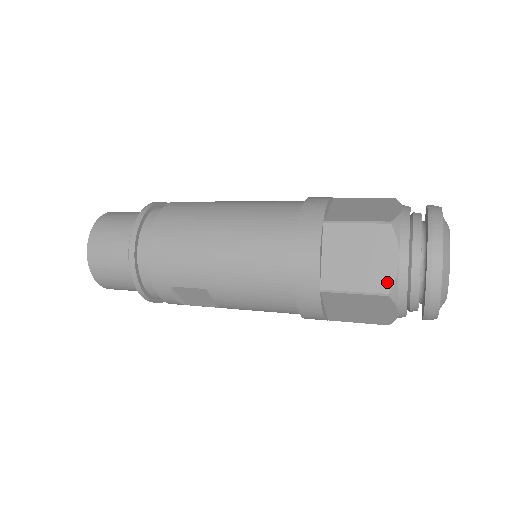
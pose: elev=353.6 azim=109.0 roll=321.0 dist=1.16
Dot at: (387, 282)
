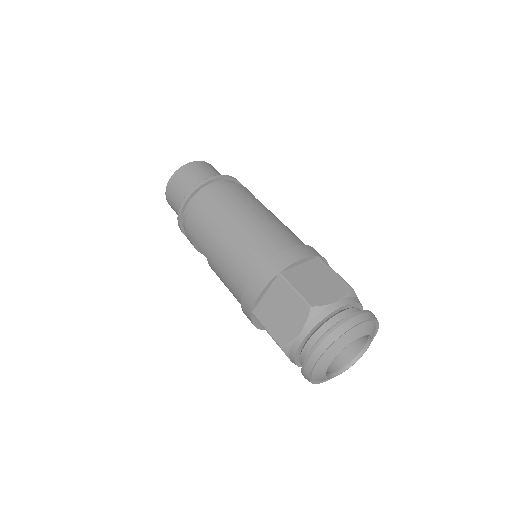
Dot at: (285, 340)
